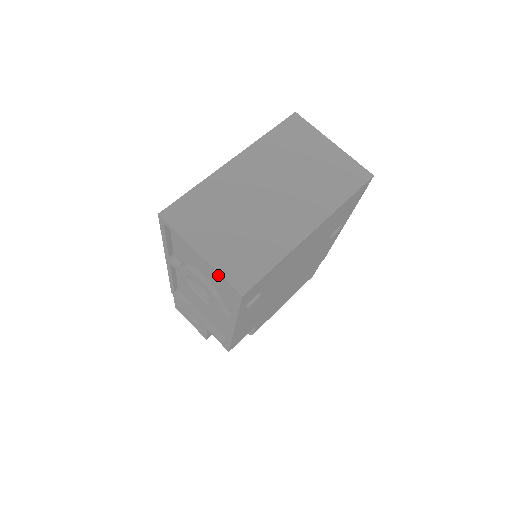
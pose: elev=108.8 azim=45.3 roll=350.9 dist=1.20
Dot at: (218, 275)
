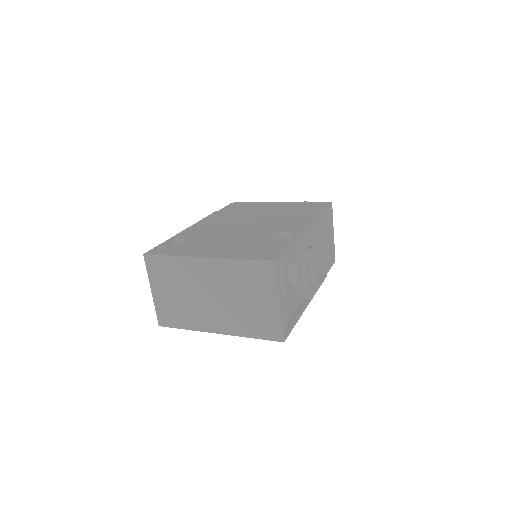
Dot at: (157, 306)
